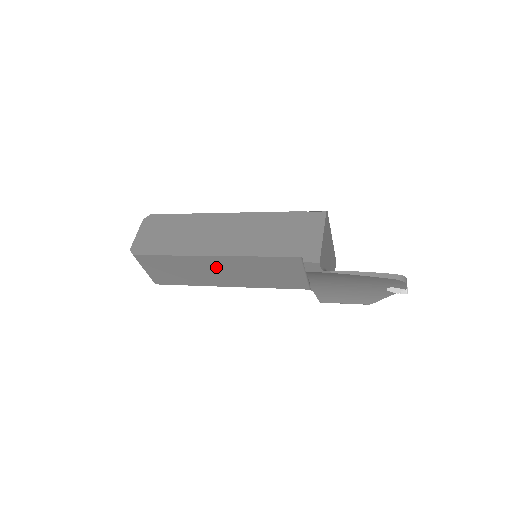
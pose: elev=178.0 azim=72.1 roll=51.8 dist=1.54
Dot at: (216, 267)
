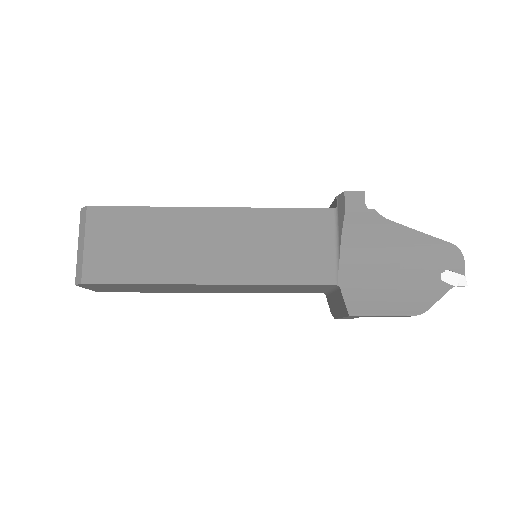
Dot at: (208, 233)
